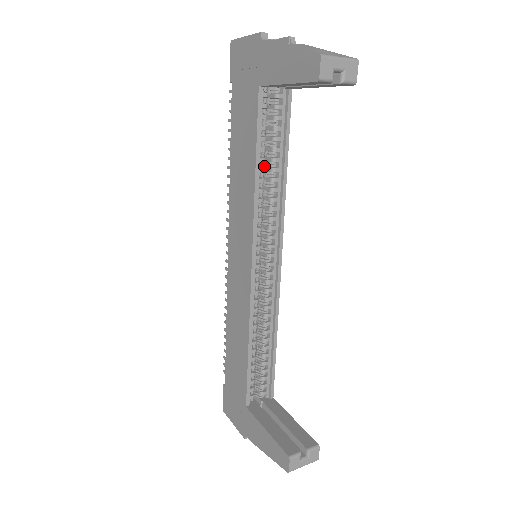
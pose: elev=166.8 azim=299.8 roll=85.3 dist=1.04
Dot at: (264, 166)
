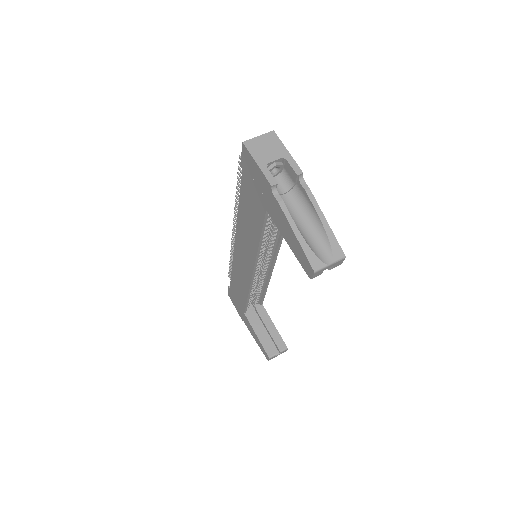
Dot at: occluded
